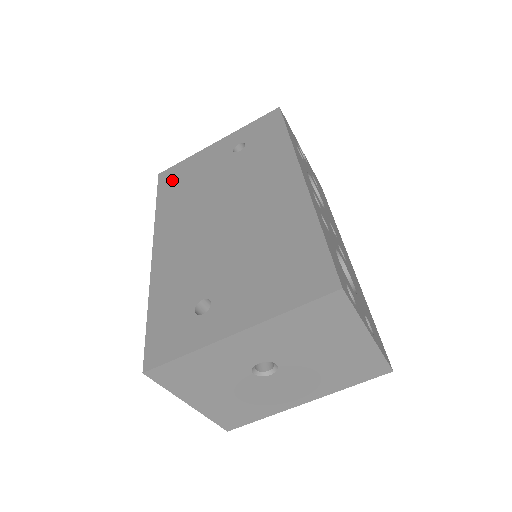
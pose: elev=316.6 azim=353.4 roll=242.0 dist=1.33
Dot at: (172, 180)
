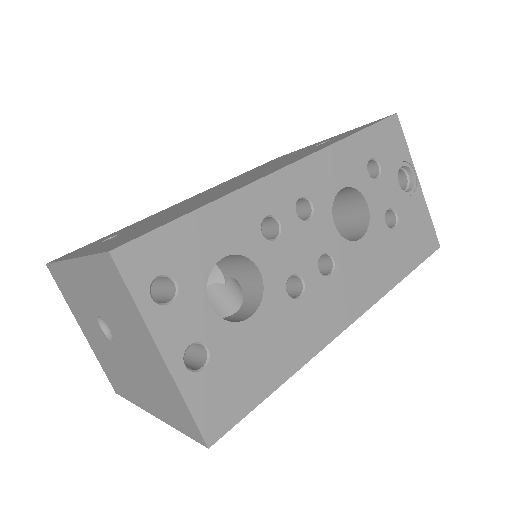
Dot at: occluded
